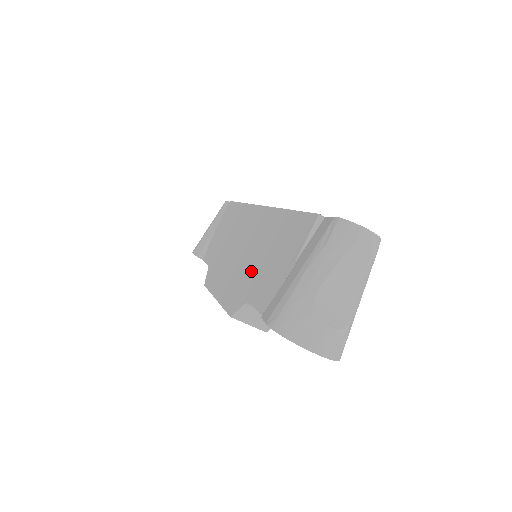
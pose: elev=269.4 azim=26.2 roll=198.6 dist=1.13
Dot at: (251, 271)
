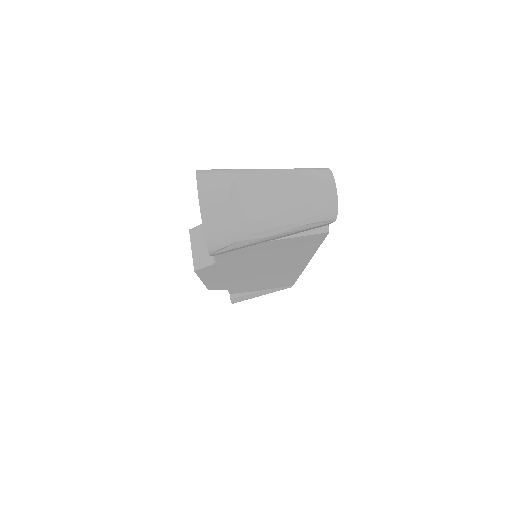
Dot at: occluded
